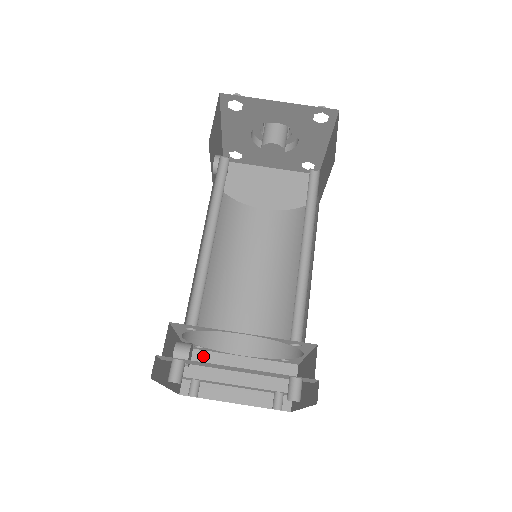
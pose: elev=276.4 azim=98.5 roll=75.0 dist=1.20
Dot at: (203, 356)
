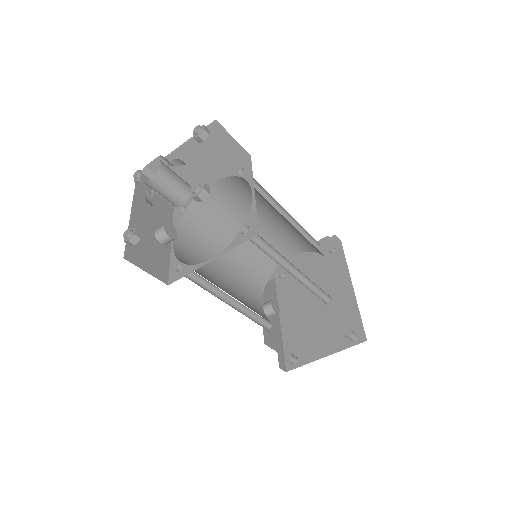
Dot at: occluded
